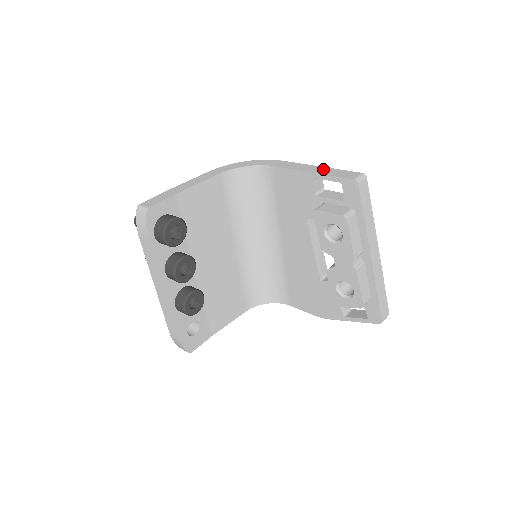
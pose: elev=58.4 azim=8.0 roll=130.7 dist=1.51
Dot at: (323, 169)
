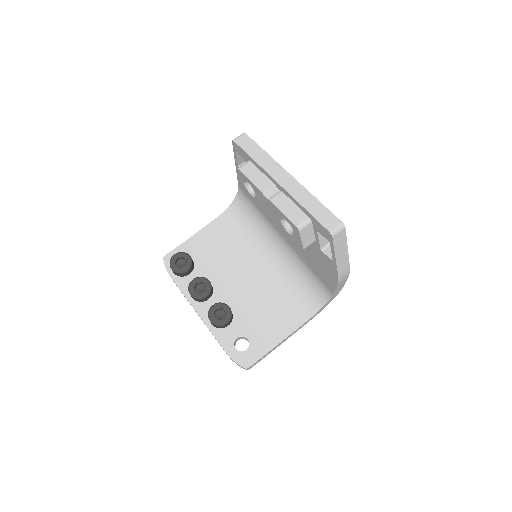
Dot at: occluded
